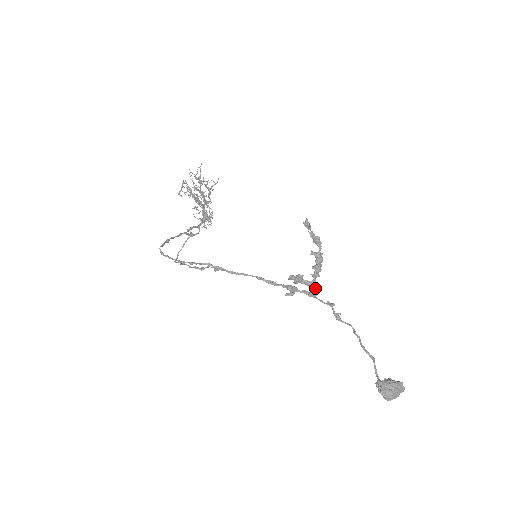
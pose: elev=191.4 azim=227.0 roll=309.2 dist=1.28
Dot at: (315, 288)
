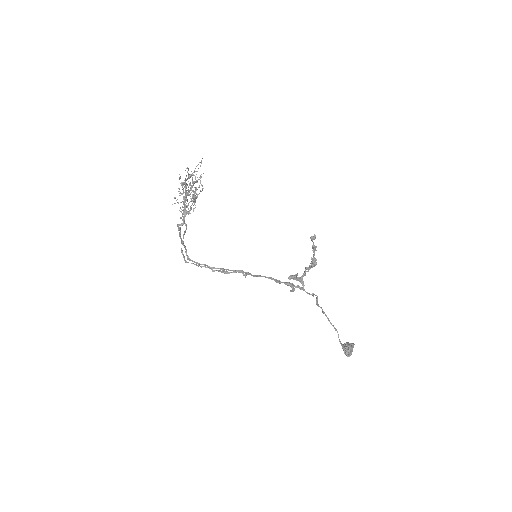
Dot at: (303, 283)
